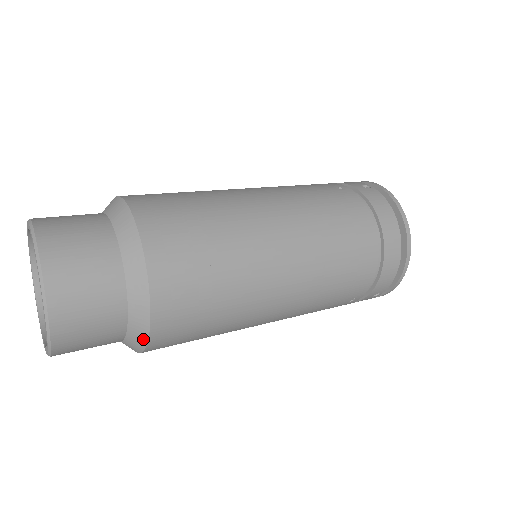
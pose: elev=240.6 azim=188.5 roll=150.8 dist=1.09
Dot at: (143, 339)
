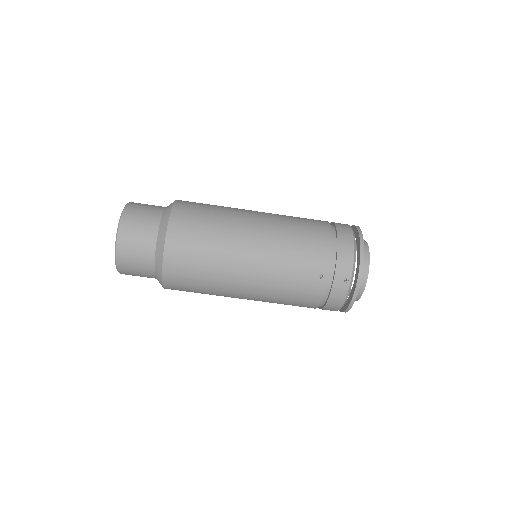
Dot at: (162, 245)
